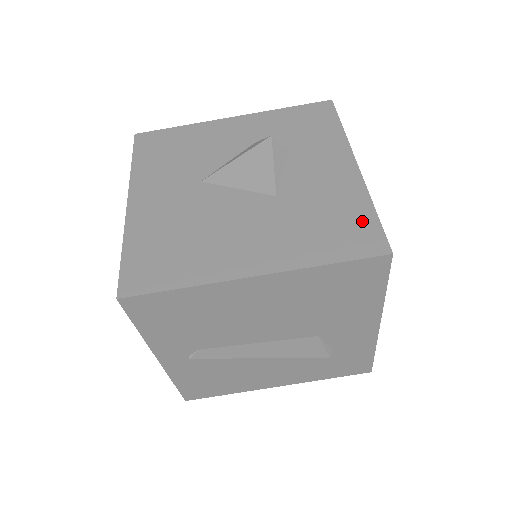
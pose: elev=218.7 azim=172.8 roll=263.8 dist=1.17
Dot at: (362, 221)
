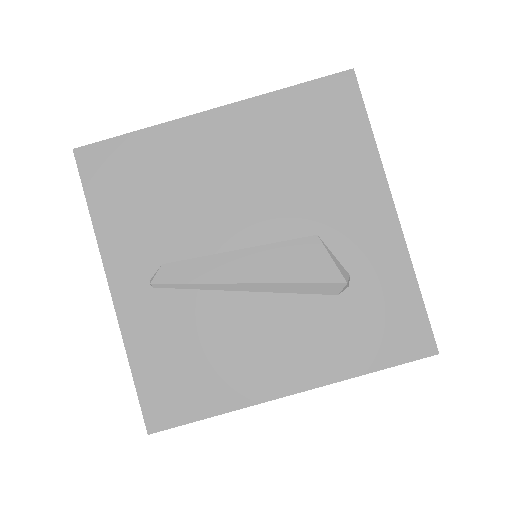
Dot at: occluded
